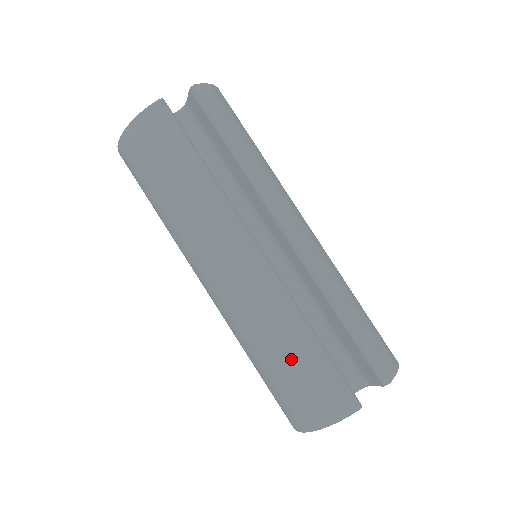
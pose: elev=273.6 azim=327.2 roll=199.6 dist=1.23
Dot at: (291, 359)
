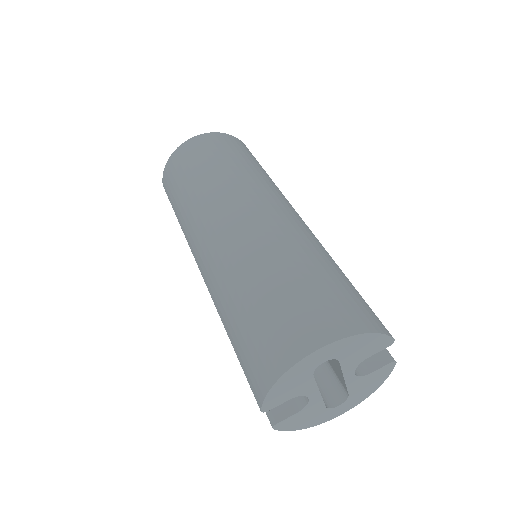
Dot at: (332, 272)
